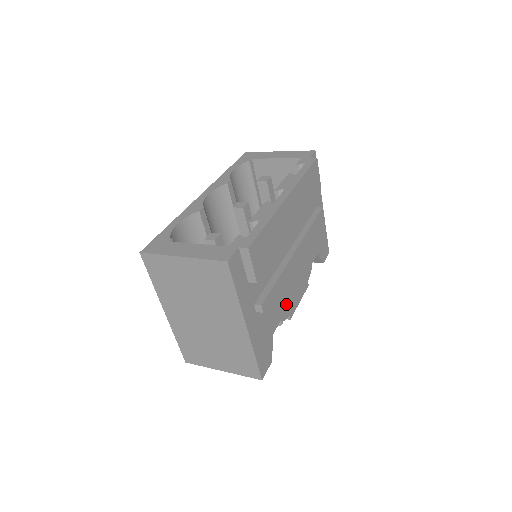
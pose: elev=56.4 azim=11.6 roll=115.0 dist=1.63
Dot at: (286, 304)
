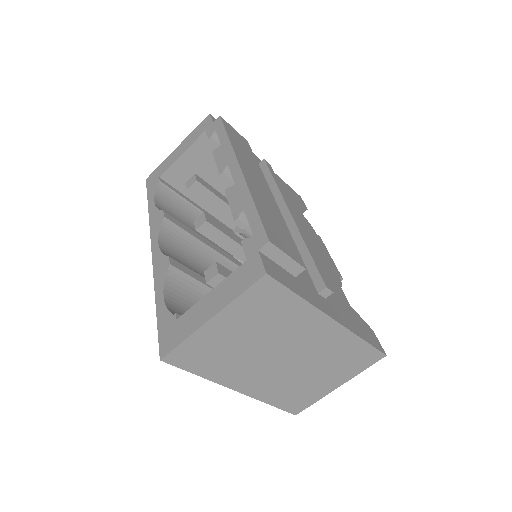
Dot at: (328, 269)
